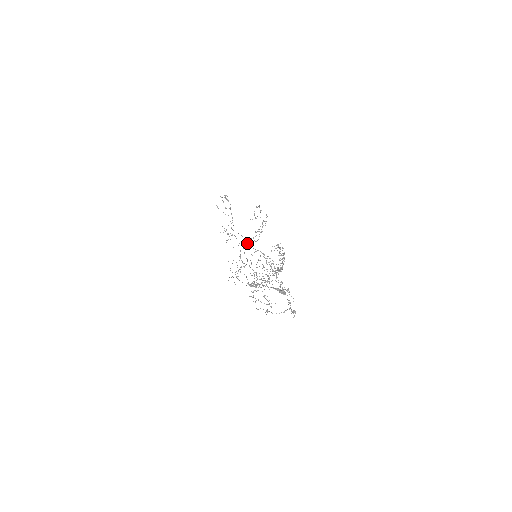
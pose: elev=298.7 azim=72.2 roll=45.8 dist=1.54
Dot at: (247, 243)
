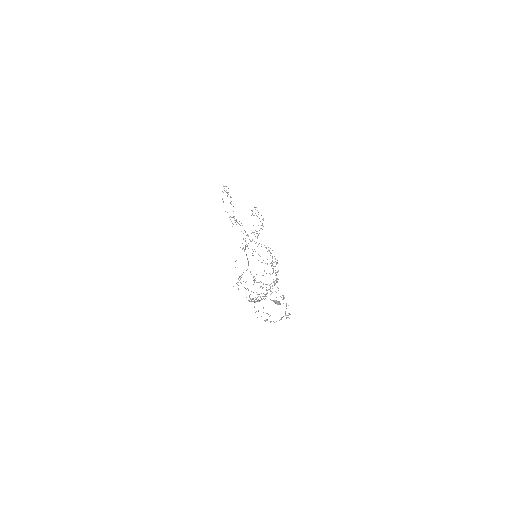
Dot at: occluded
